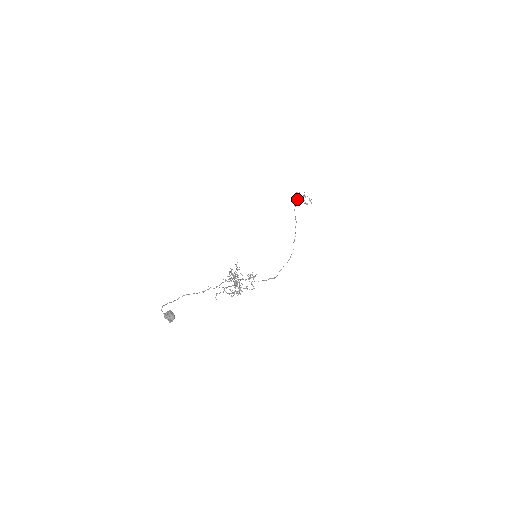
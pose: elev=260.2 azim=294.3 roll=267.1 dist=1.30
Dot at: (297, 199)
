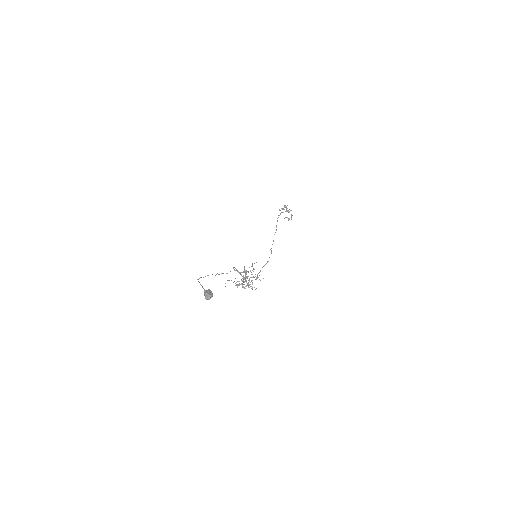
Dot at: occluded
